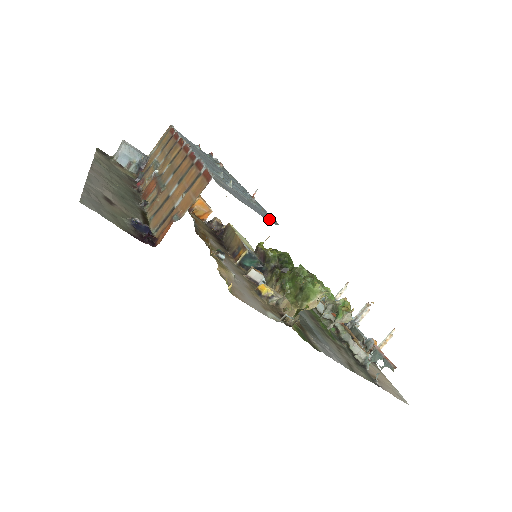
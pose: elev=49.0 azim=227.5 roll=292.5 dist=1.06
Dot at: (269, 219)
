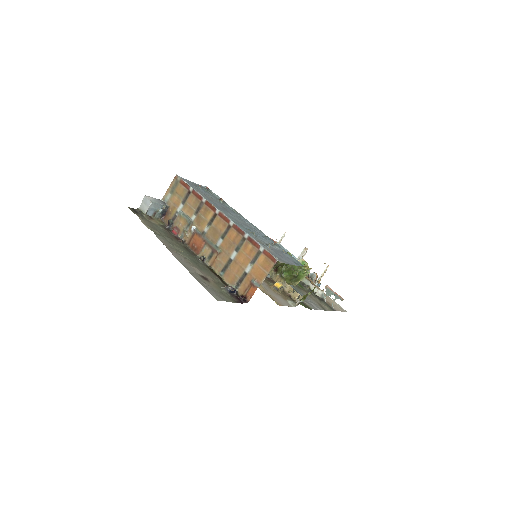
Dot at: (296, 262)
